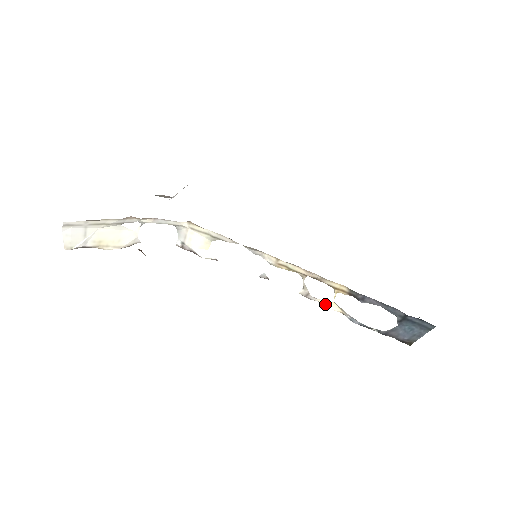
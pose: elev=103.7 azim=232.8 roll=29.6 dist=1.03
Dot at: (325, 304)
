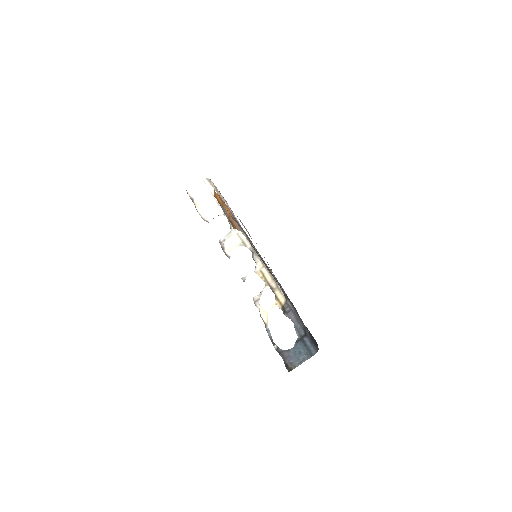
Dot at: (262, 312)
